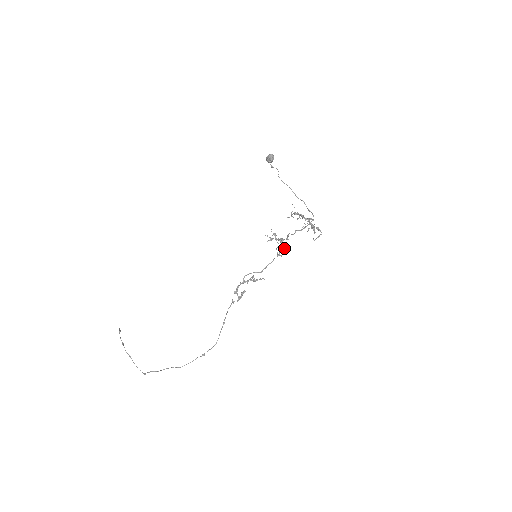
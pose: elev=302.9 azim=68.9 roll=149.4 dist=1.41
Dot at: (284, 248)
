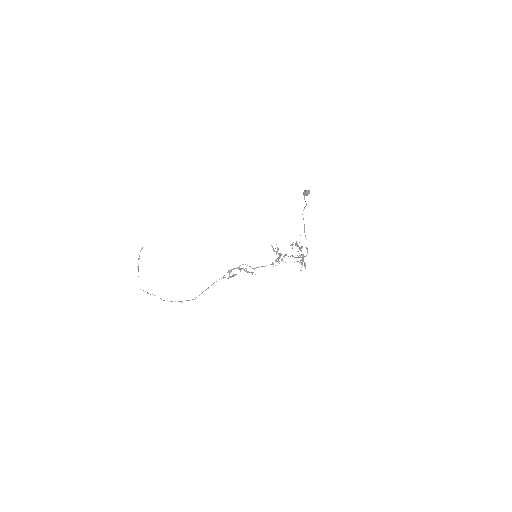
Dot at: occluded
